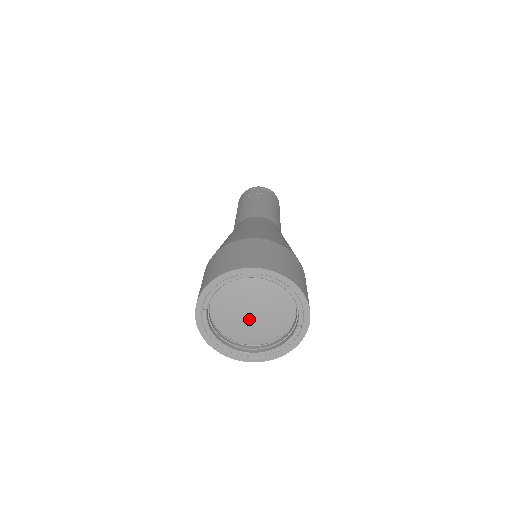
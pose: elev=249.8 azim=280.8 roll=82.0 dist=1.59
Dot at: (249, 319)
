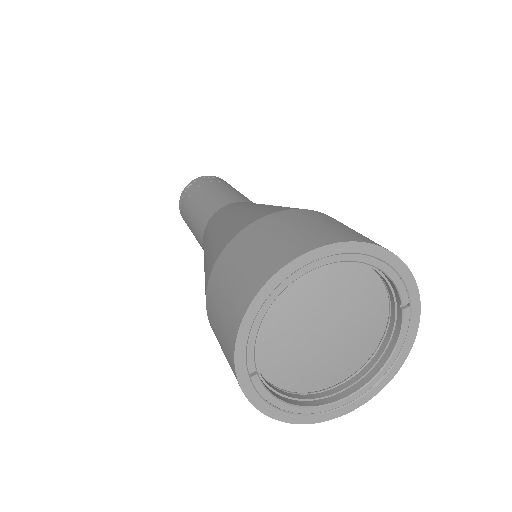
Dot at: (324, 345)
